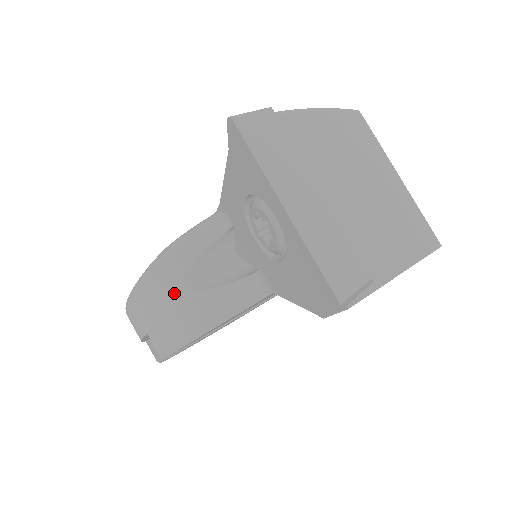
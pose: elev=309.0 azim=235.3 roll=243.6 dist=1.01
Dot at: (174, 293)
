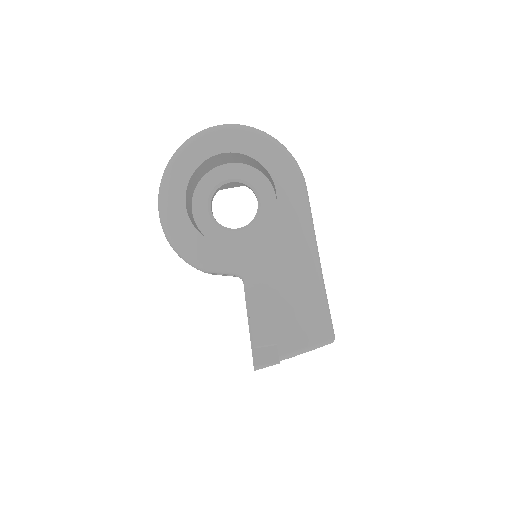
Dot at: occluded
